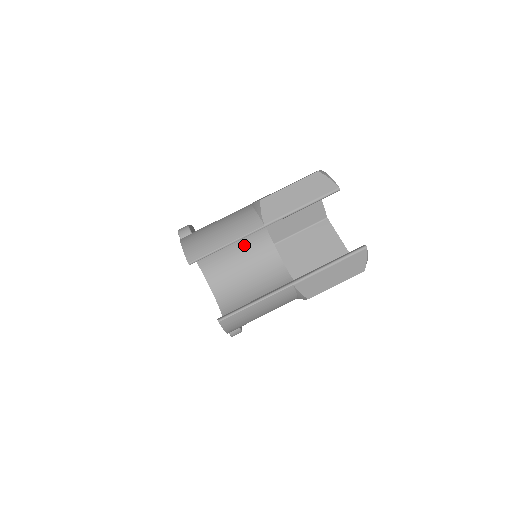
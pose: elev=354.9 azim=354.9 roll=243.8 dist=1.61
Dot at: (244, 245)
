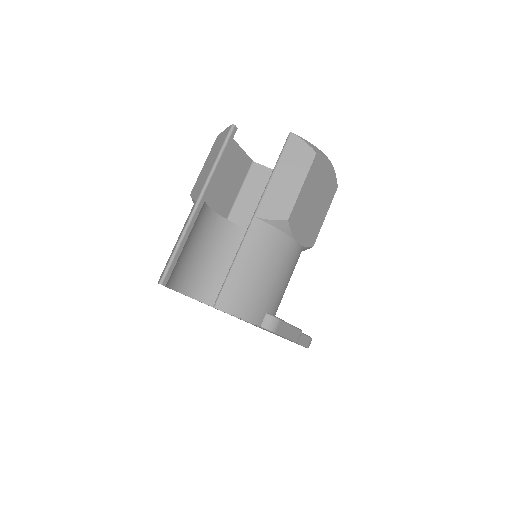
Dot at: occluded
